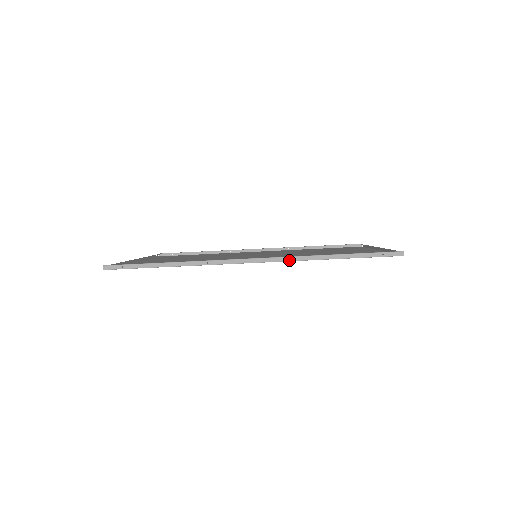
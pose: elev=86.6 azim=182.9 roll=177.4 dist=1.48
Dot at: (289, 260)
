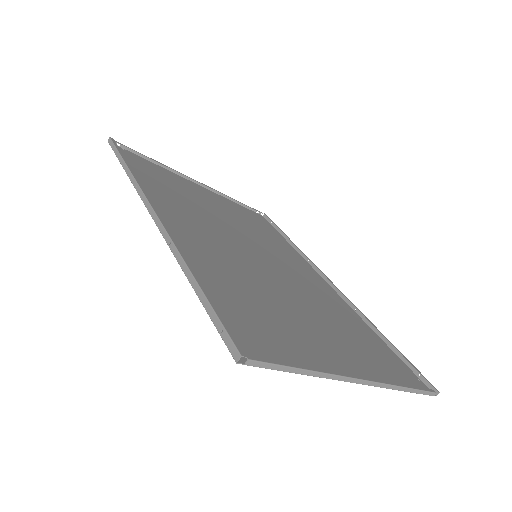
Dot at: (167, 240)
